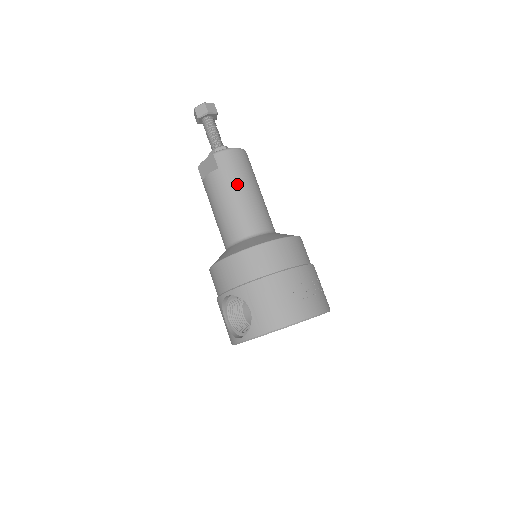
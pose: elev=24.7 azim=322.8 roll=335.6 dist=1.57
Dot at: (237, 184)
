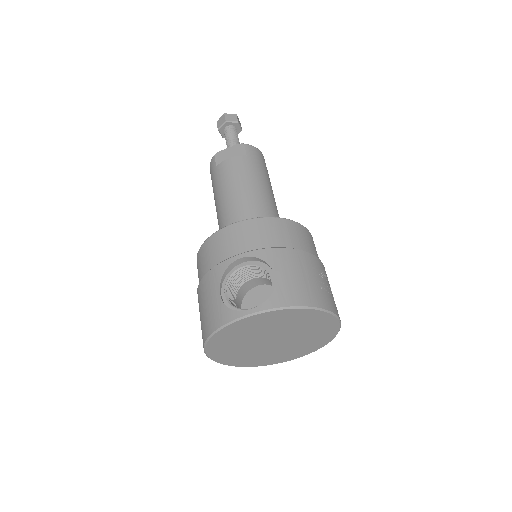
Dot at: (263, 176)
